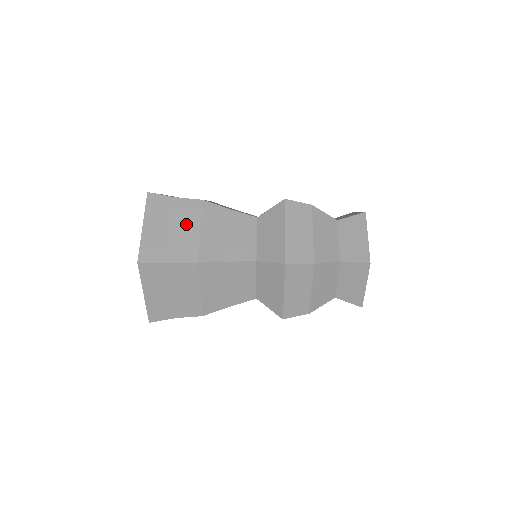
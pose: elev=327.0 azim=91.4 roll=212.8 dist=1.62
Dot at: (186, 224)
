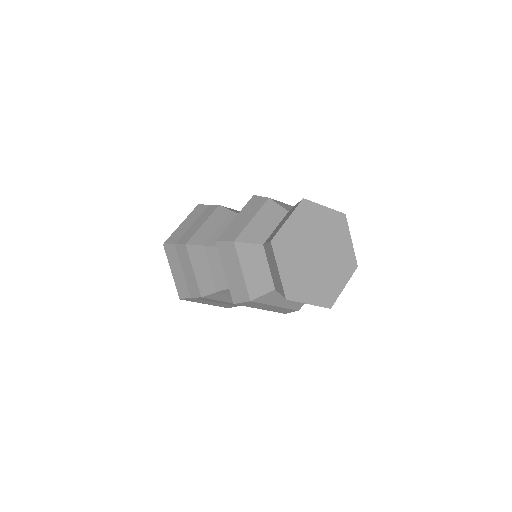
Dot at: occluded
